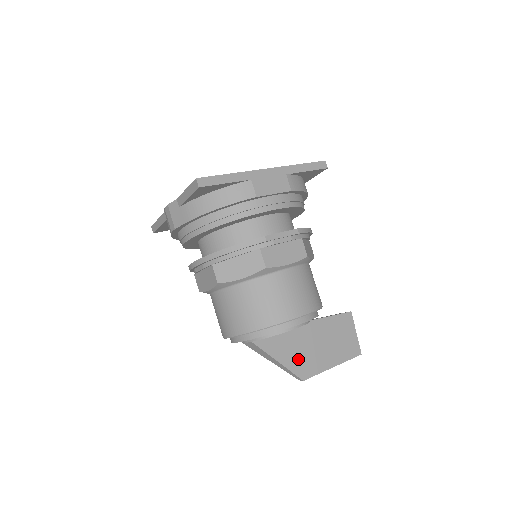
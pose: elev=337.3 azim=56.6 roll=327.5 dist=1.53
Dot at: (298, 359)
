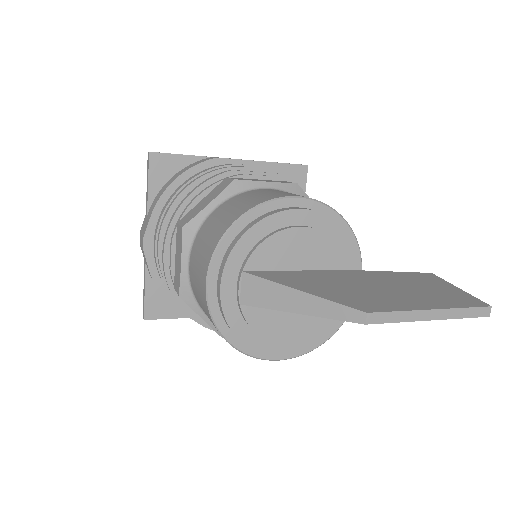
Dot at: (343, 294)
